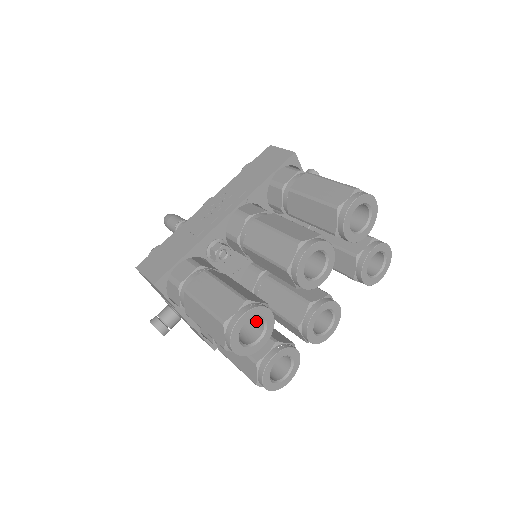
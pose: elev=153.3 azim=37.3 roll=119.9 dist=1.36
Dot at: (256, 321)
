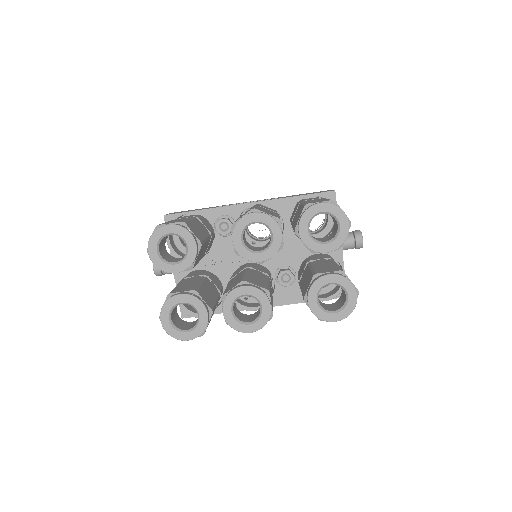
Dot at: occluded
